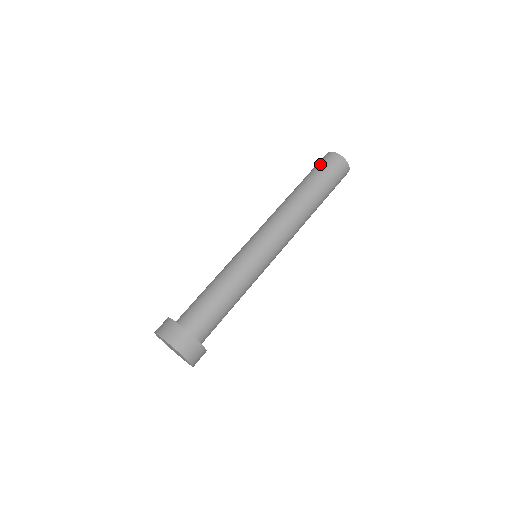
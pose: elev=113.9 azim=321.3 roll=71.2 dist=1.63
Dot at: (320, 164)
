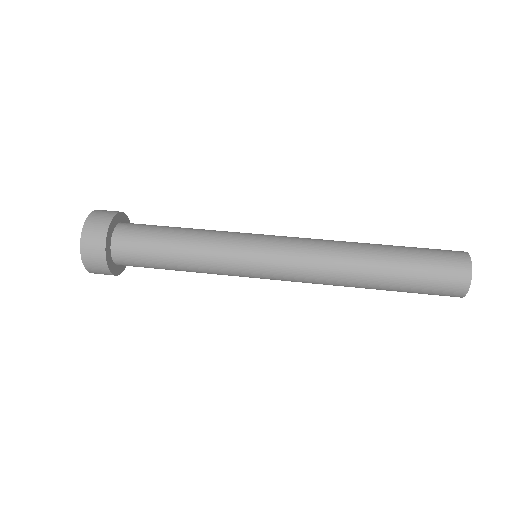
Dot at: occluded
